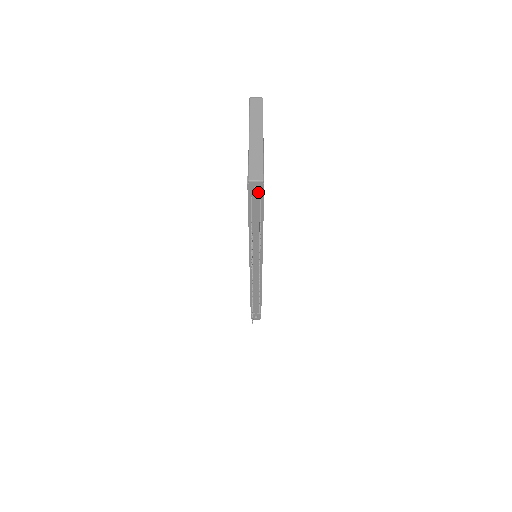
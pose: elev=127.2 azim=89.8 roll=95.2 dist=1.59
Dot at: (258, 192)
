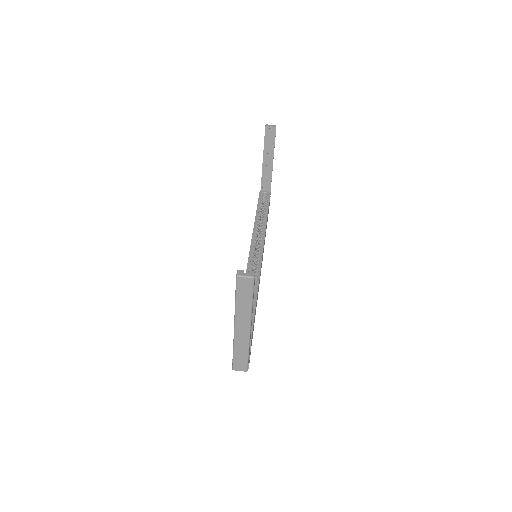
Dot at: occluded
